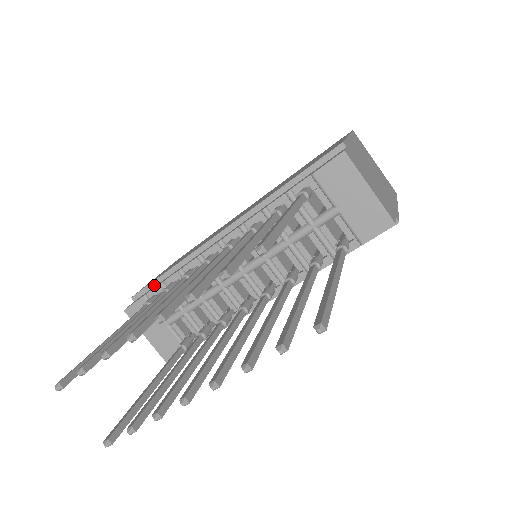
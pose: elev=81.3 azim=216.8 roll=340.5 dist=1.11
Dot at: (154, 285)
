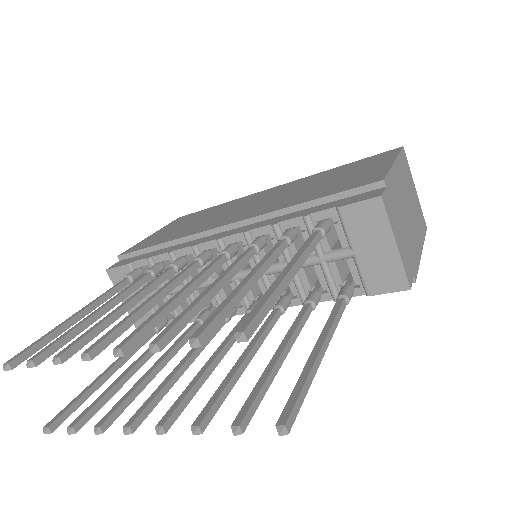
Dot at: (143, 252)
